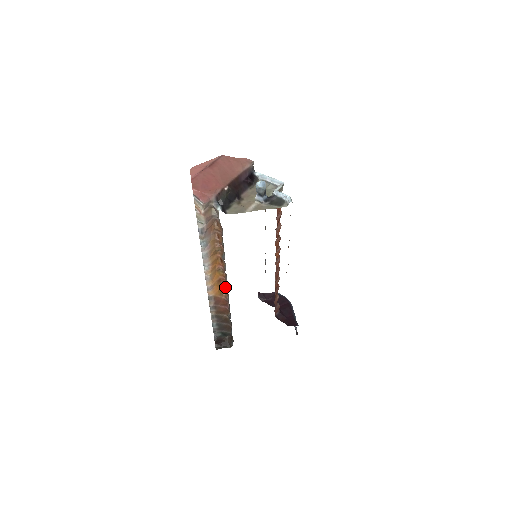
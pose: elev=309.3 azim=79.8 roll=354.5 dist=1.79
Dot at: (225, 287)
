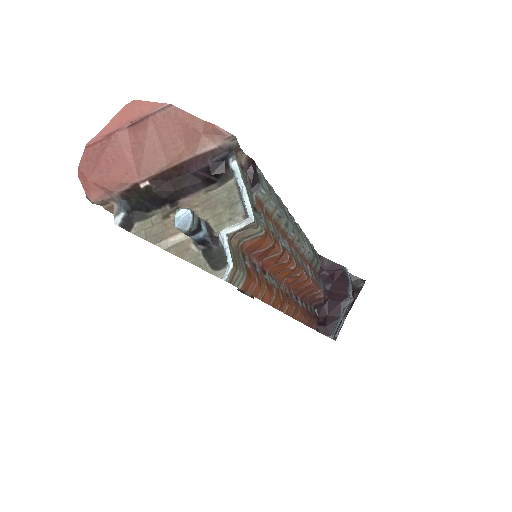
Dot at: occluded
